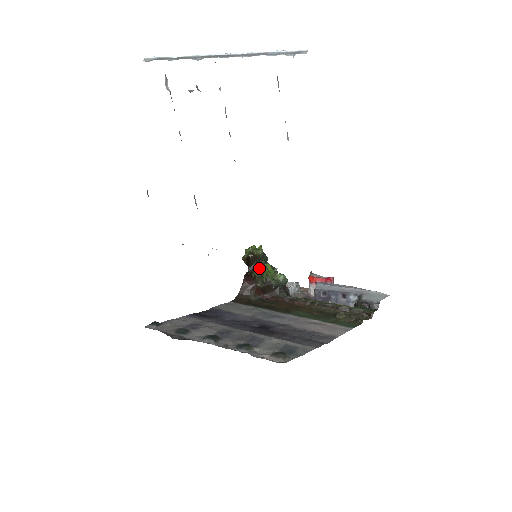
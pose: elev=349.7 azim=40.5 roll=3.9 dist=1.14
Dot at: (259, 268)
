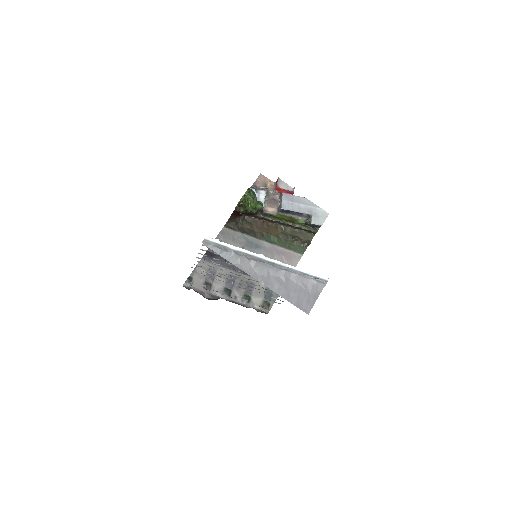
Dot at: (245, 206)
